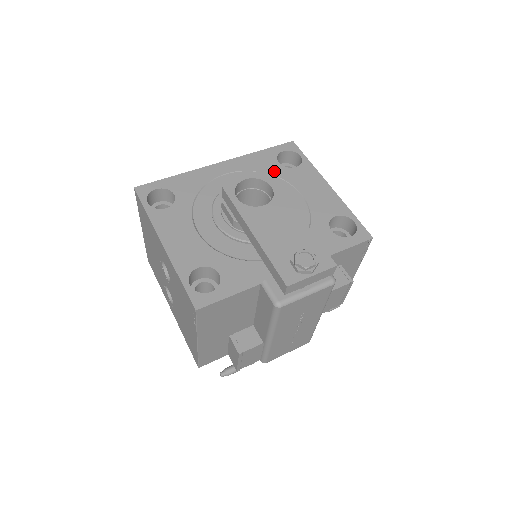
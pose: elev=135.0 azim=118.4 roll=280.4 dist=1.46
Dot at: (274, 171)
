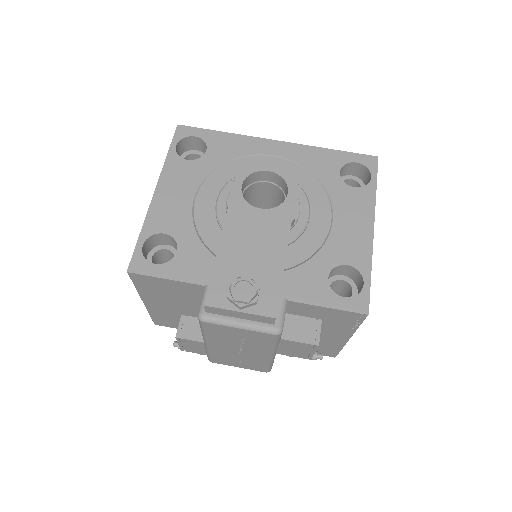
Dot at: (326, 179)
